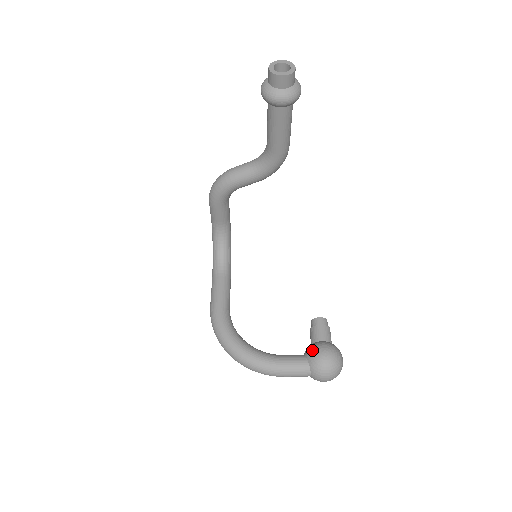
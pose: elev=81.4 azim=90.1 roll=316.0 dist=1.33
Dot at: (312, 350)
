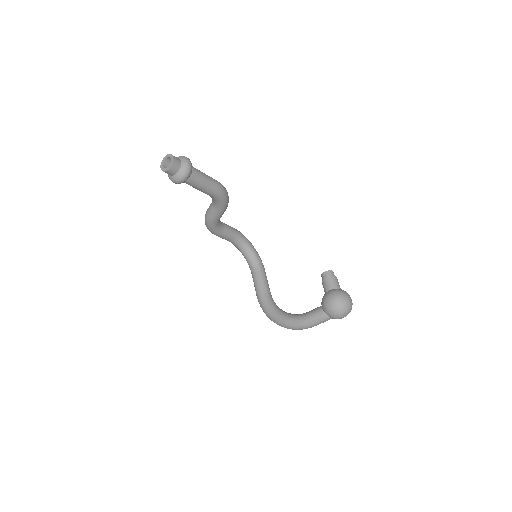
Dot at: (322, 302)
